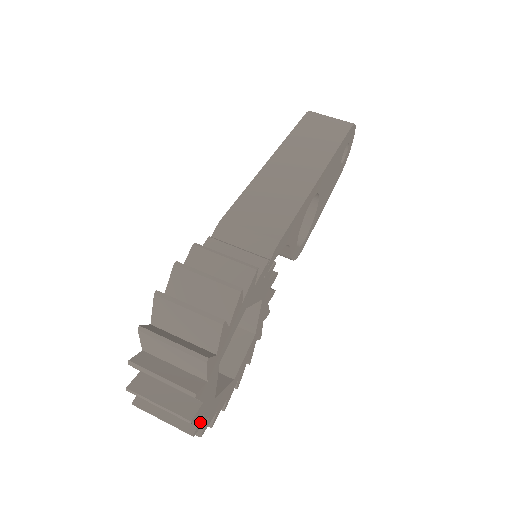
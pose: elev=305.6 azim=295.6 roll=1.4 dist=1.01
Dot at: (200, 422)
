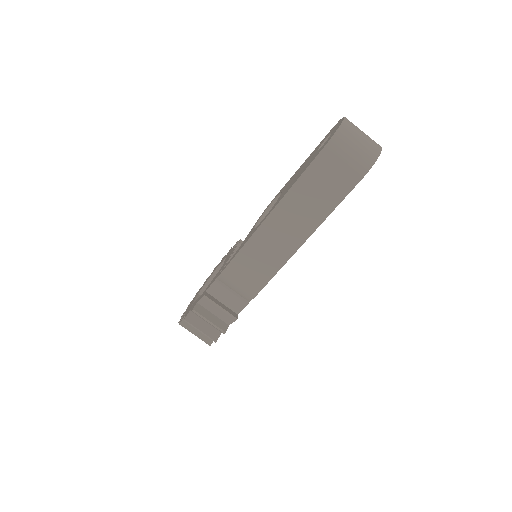
Dot at: occluded
